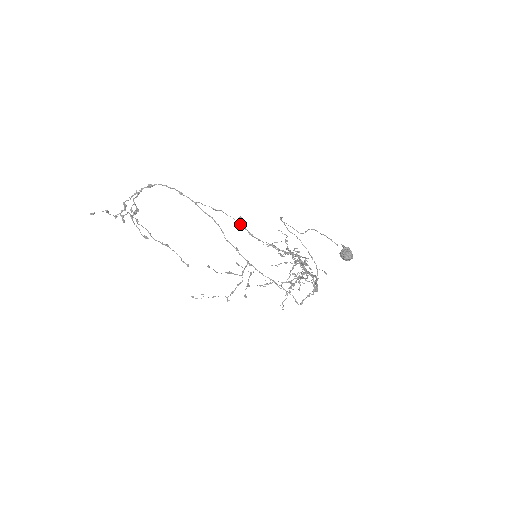
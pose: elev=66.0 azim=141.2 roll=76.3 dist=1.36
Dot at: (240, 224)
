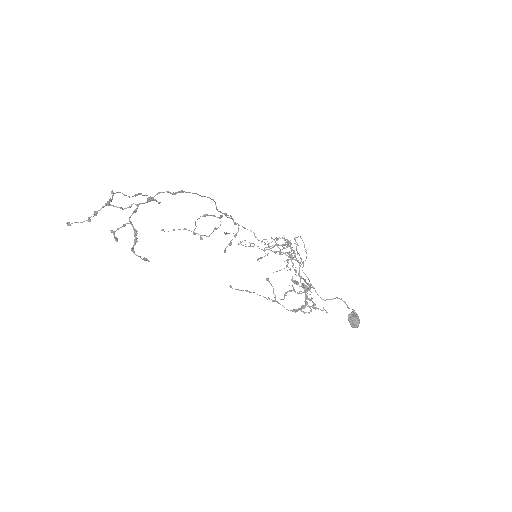
Dot at: occluded
